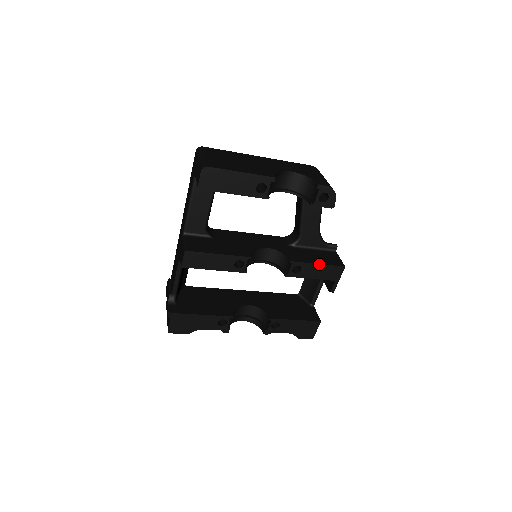
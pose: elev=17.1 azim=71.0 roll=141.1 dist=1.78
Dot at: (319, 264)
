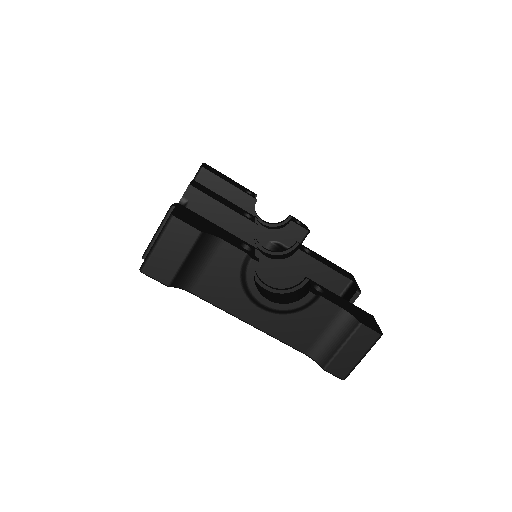
Dot at: (326, 259)
